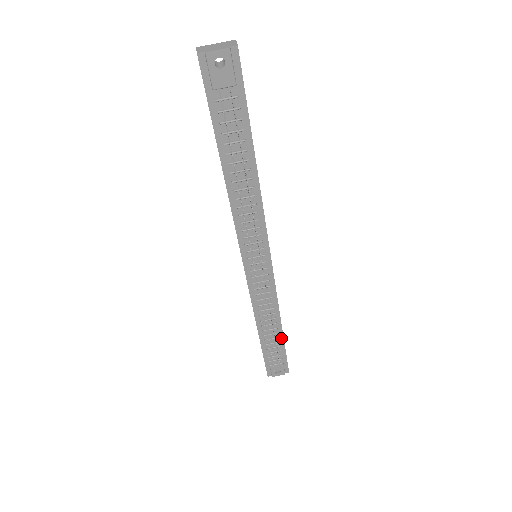
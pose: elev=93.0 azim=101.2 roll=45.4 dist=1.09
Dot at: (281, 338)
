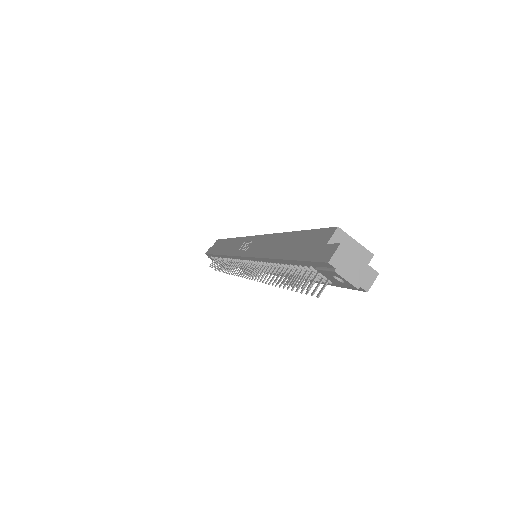
Dot at: occluded
